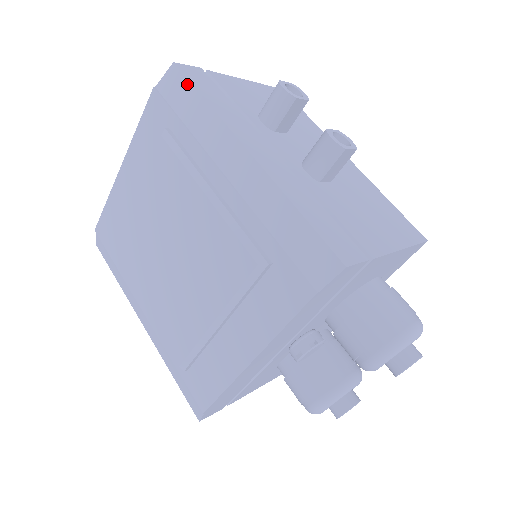
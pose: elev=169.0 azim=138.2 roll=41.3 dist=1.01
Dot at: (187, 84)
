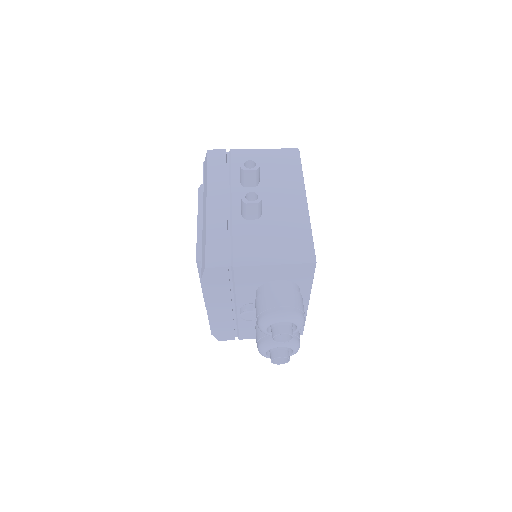
Dot at: (207, 163)
